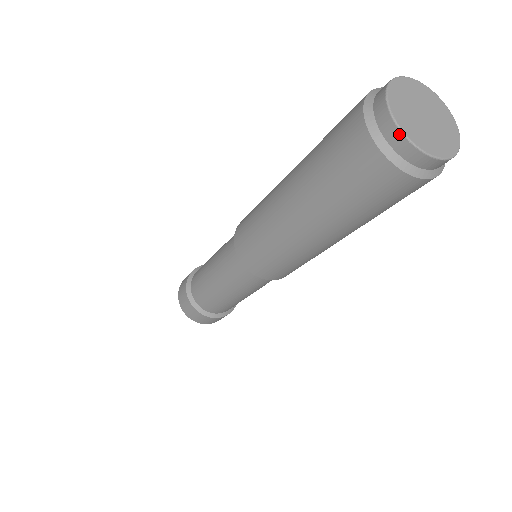
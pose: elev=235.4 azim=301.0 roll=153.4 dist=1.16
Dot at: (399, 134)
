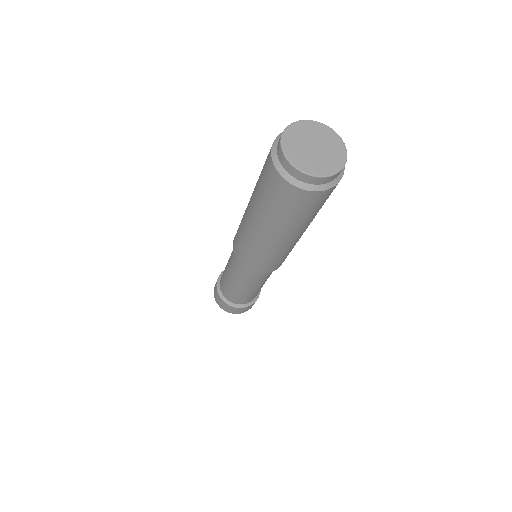
Dot at: (296, 170)
